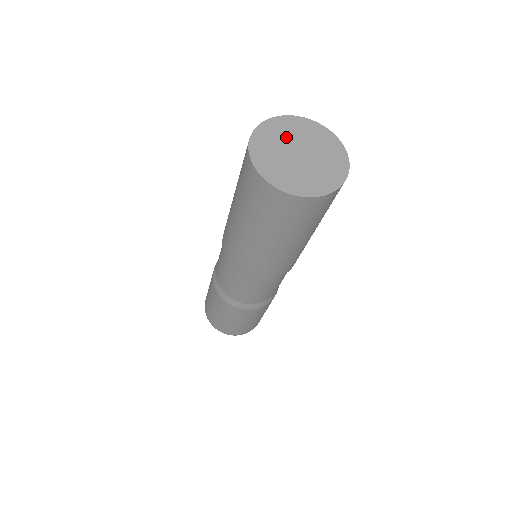
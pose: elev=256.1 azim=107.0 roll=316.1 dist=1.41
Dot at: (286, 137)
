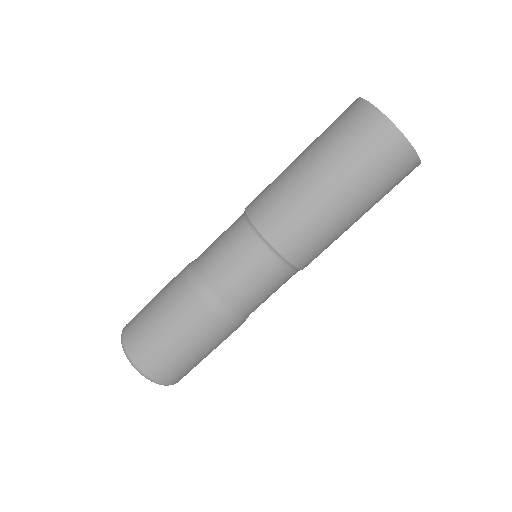
Dot at: occluded
